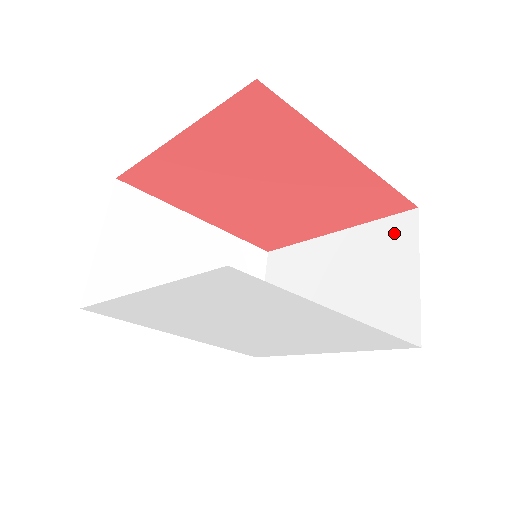
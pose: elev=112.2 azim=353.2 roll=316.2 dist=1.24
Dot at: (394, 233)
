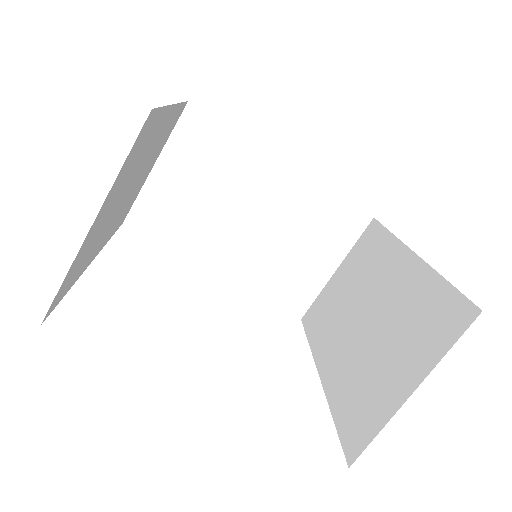
Dot at: (440, 317)
